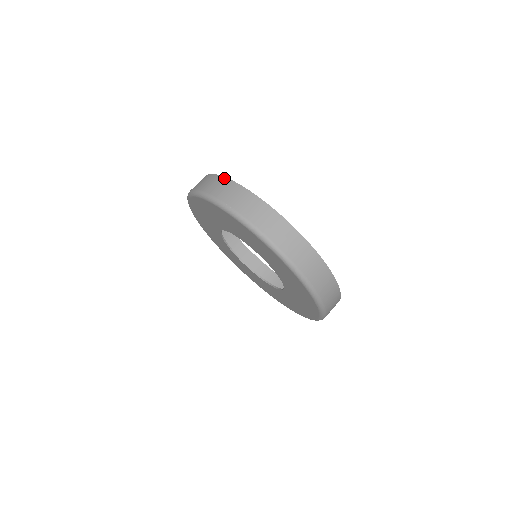
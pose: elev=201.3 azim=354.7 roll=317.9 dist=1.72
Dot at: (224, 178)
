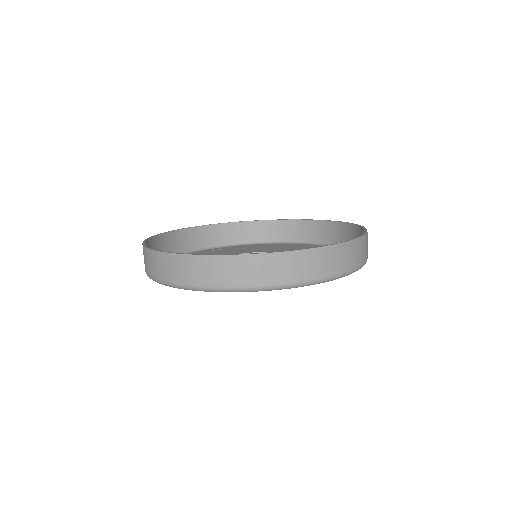
Dot at: (250, 256)
